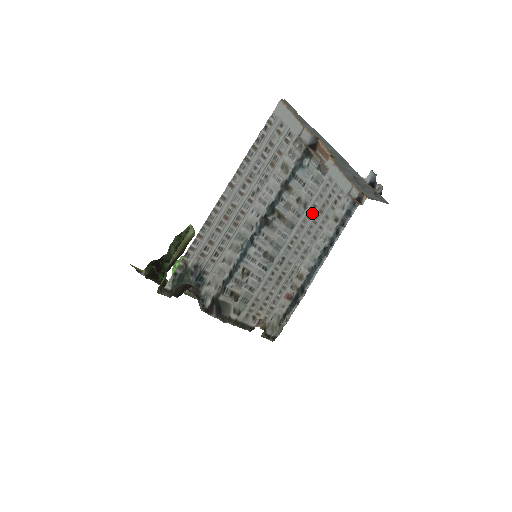
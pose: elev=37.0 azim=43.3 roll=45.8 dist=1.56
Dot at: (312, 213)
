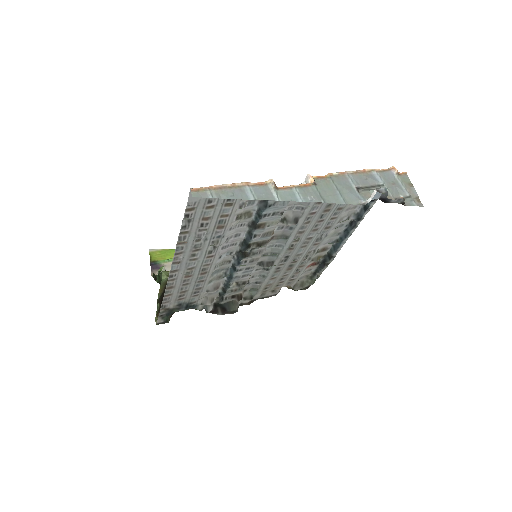
Dot at: (312, 218)
